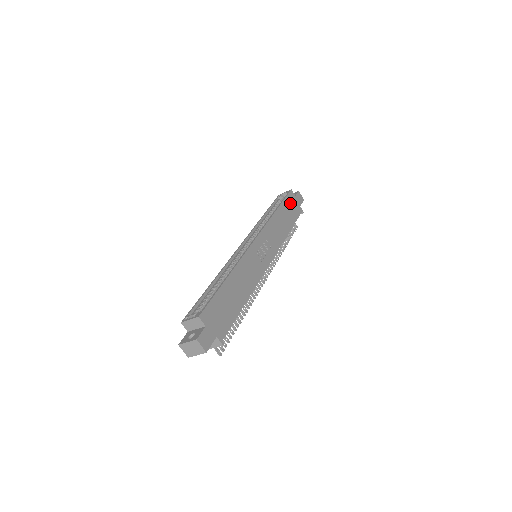
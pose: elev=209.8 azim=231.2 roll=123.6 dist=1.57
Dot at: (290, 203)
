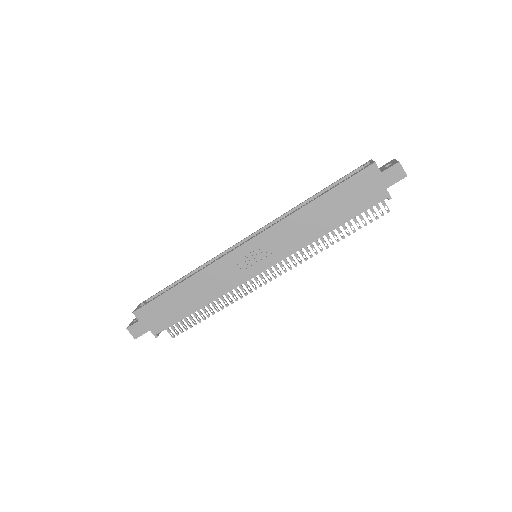
Dot at: (357, 187)
